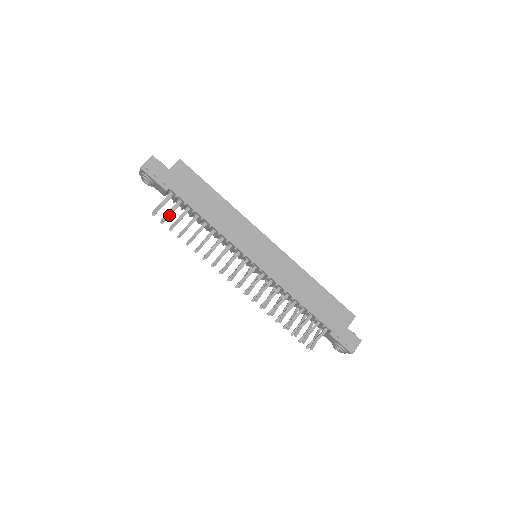
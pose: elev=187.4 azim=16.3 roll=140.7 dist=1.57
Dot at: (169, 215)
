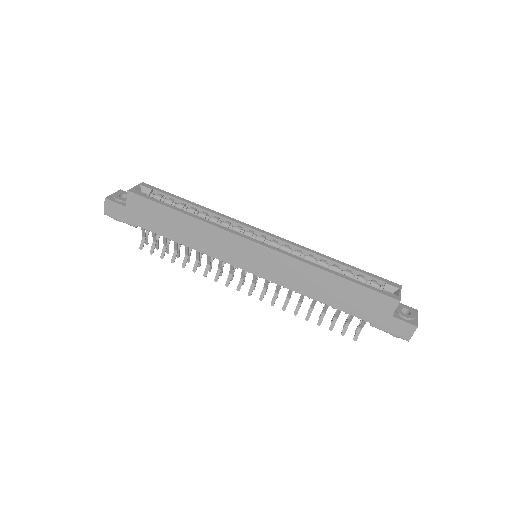
Dot at: (155, 245)
